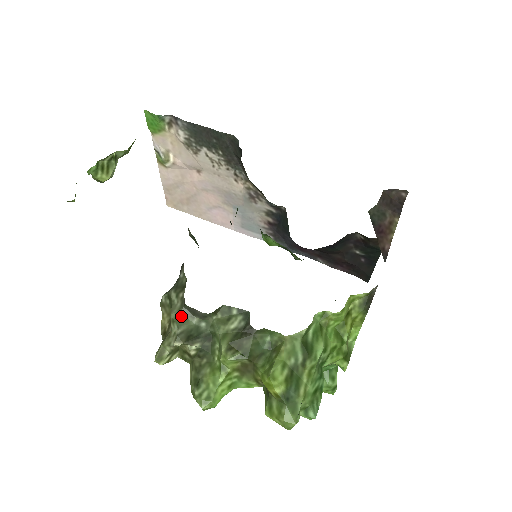
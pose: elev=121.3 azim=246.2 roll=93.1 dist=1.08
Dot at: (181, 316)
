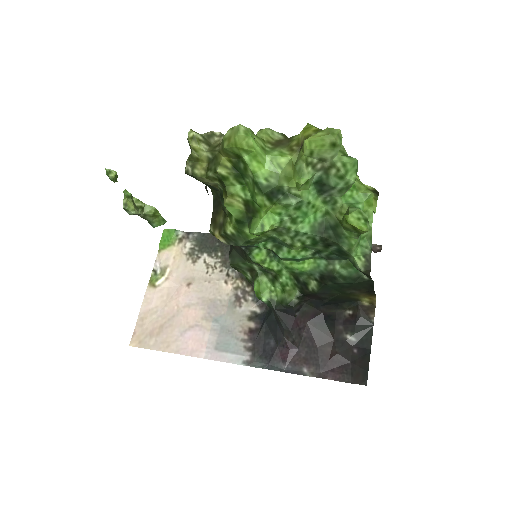
Dot at: occluded
